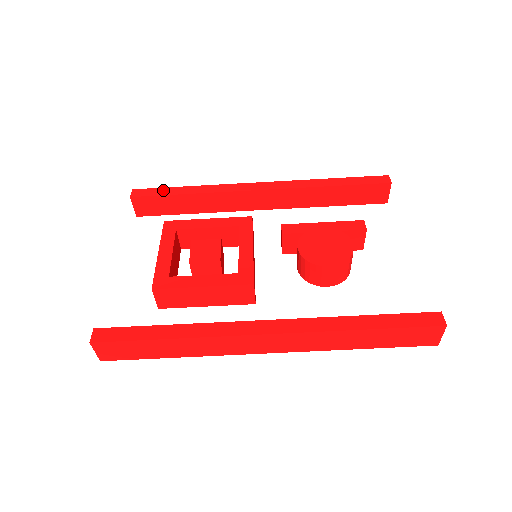
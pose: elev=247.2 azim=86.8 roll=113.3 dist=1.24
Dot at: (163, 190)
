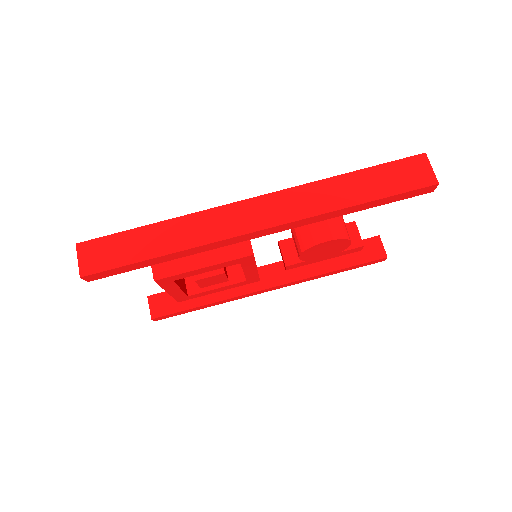
Dot at: occluded
